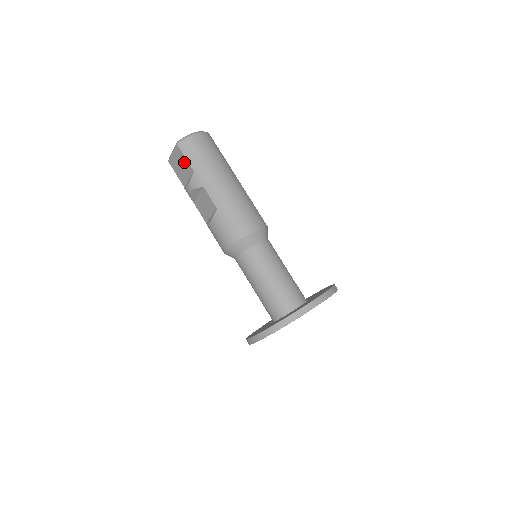
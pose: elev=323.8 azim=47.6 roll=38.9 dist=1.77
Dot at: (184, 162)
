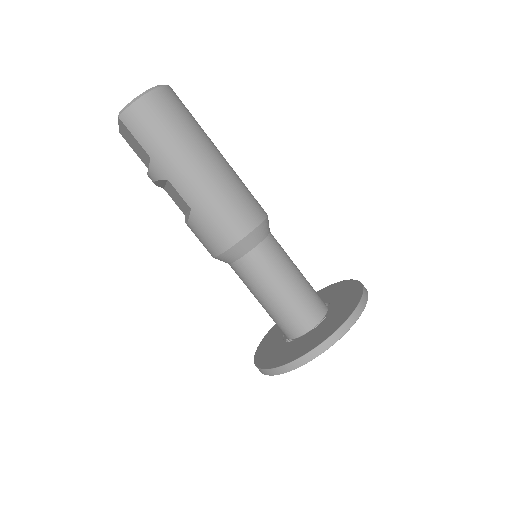
Dot at: (135, 142)
